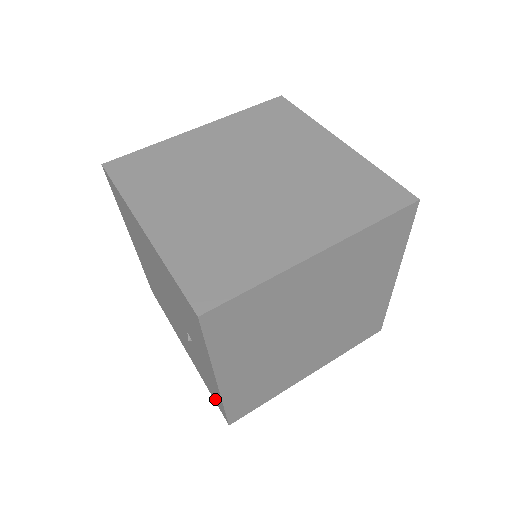
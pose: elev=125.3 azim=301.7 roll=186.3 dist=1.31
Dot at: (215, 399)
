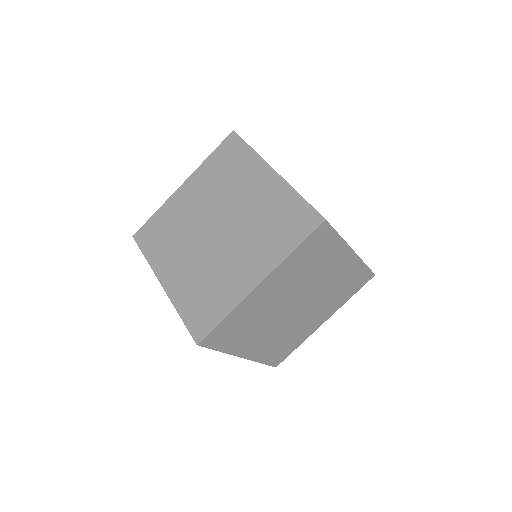
Dot at: occluded
